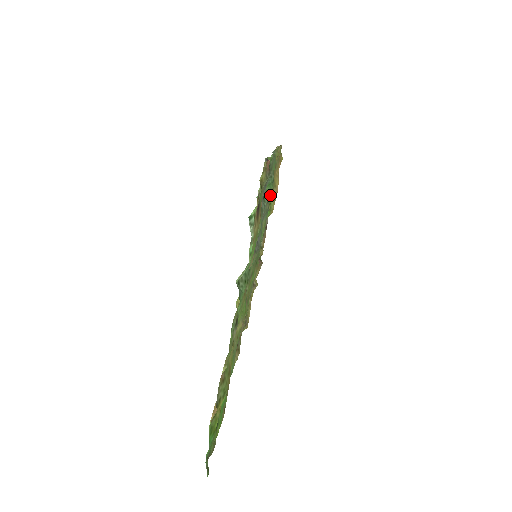
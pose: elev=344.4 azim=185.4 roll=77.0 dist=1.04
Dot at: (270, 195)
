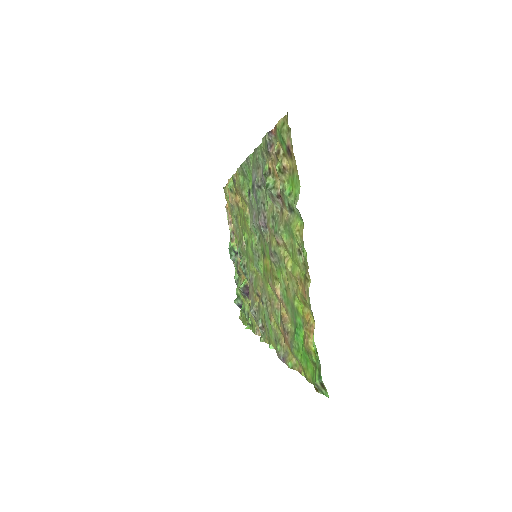
Dot at: (239, 216)
